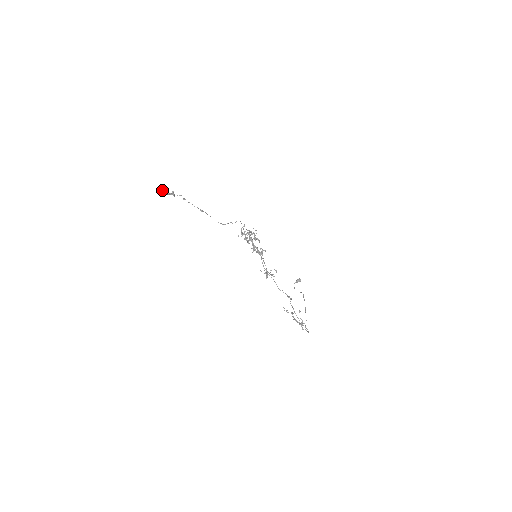
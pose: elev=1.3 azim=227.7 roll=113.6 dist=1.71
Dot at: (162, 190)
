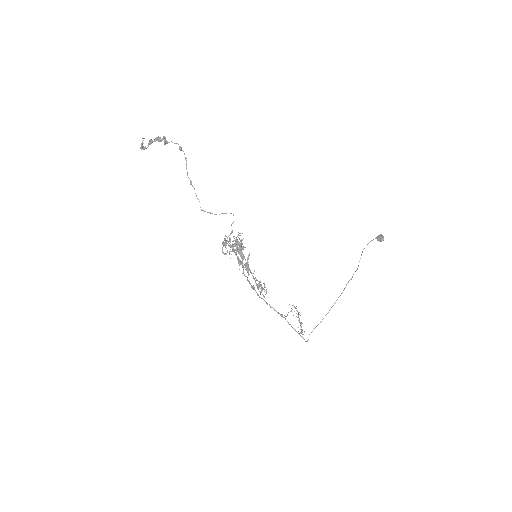
Dot at: occluded
